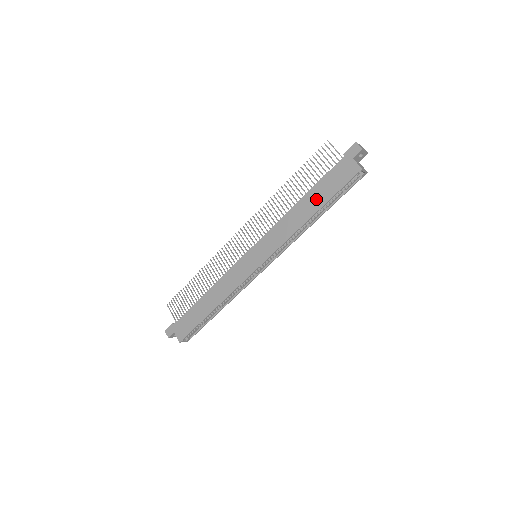
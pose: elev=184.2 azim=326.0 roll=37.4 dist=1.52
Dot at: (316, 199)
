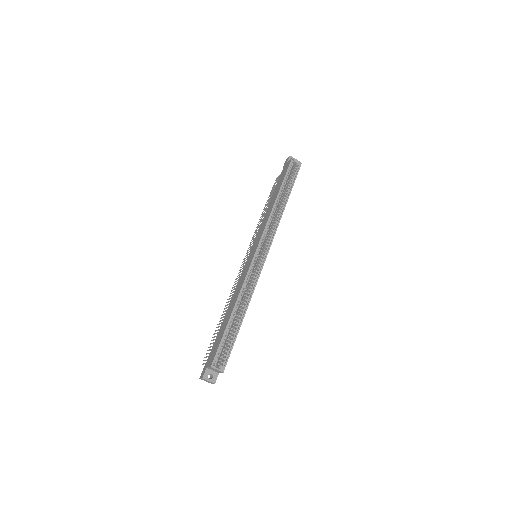
Dot at: (276, 191)
